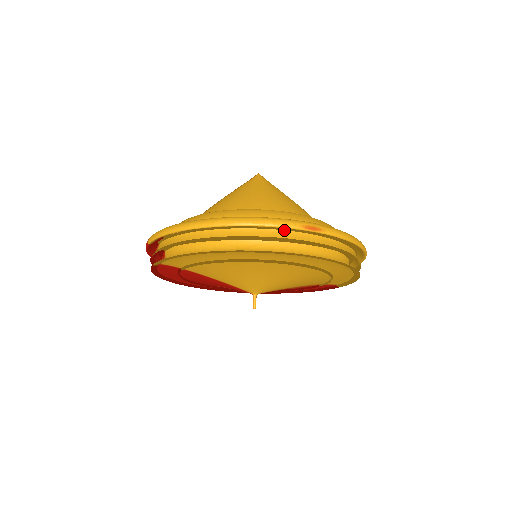
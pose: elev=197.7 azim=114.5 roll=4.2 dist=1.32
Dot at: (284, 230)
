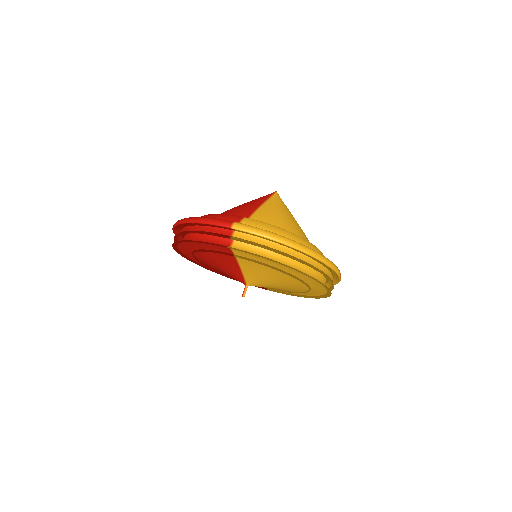
Dot at: (330, 271)
